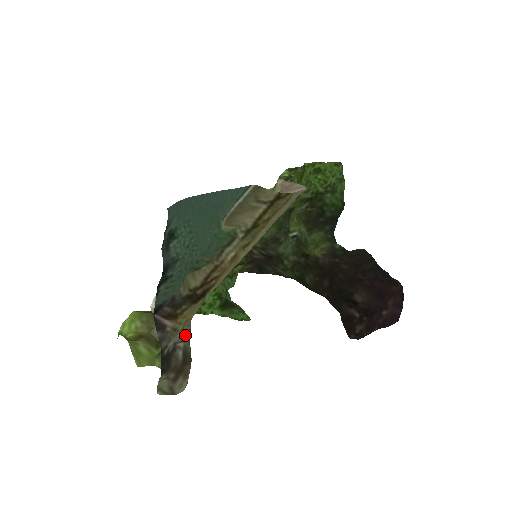
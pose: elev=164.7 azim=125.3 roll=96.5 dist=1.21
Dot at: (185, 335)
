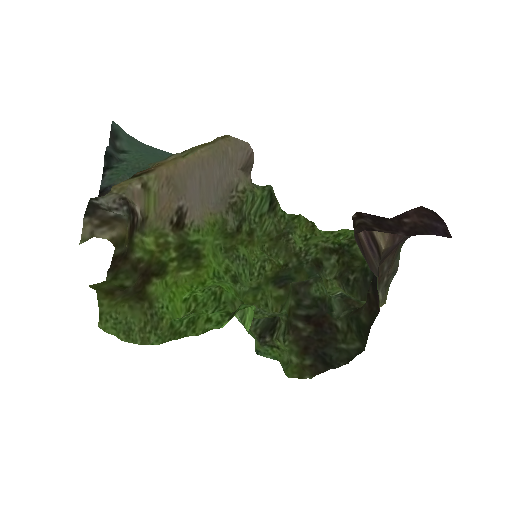
Dot at: (119, 199)
